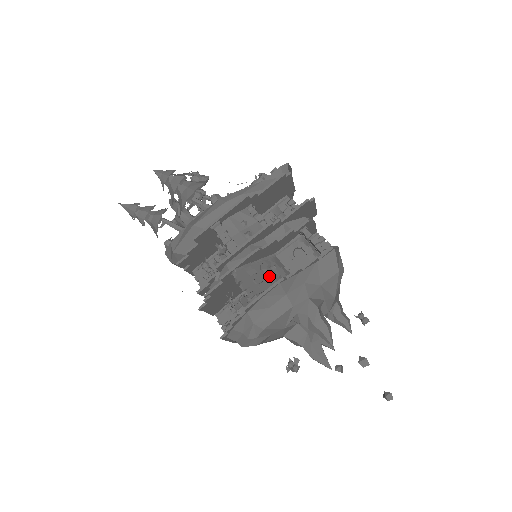
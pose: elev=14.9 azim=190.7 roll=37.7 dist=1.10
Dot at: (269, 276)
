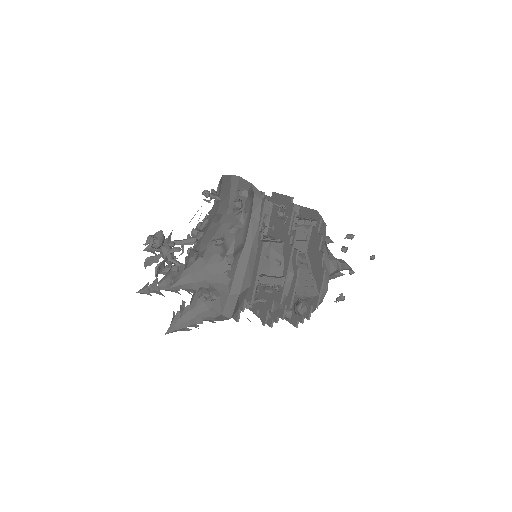
Dot at: (303, 272)
